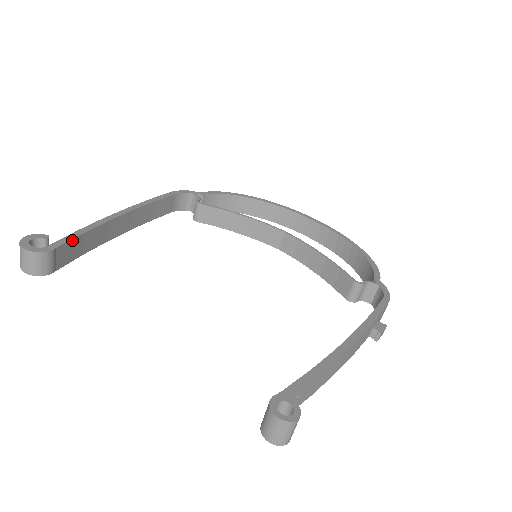
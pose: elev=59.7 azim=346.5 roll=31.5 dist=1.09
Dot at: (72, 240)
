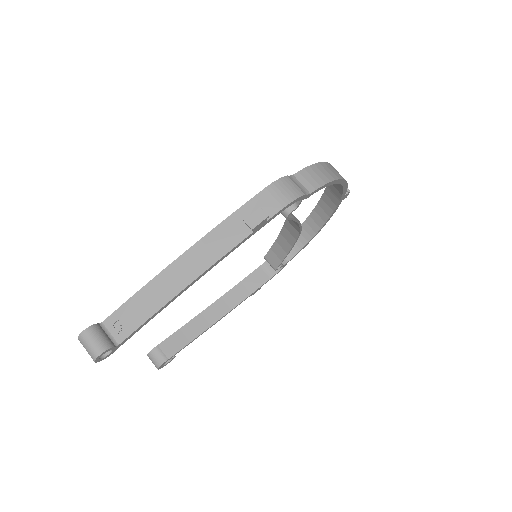
Dot at: (171, 336)
